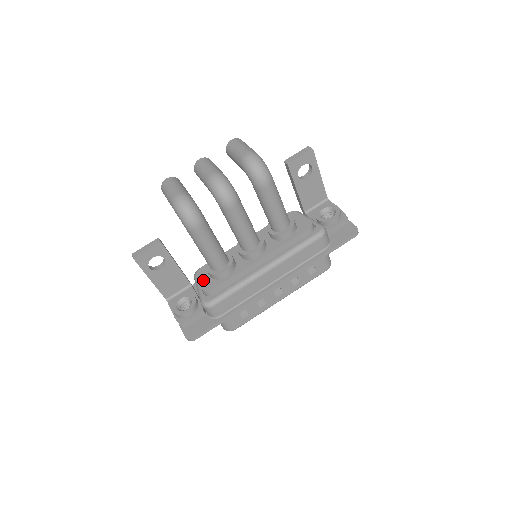
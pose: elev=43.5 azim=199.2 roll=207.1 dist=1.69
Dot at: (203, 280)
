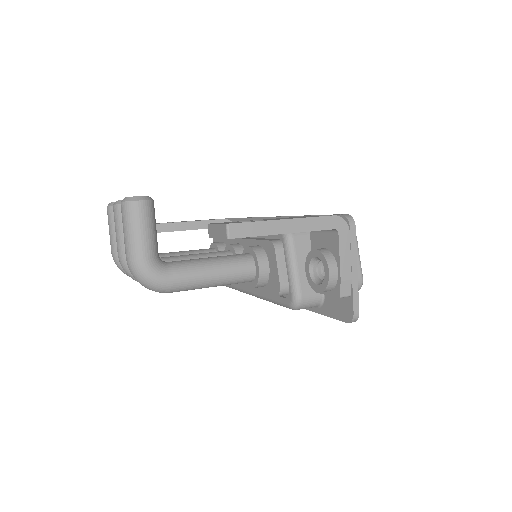
Dot at: occluded
